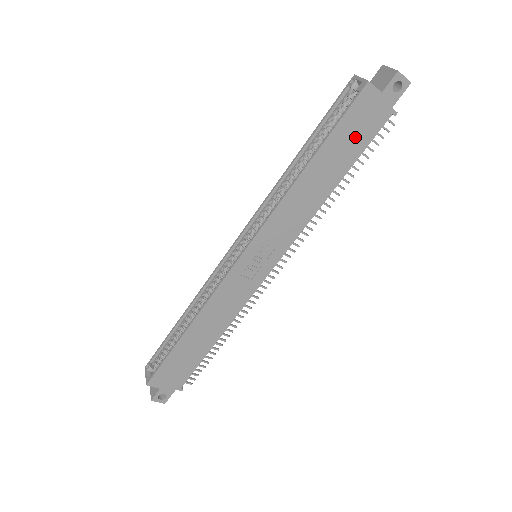
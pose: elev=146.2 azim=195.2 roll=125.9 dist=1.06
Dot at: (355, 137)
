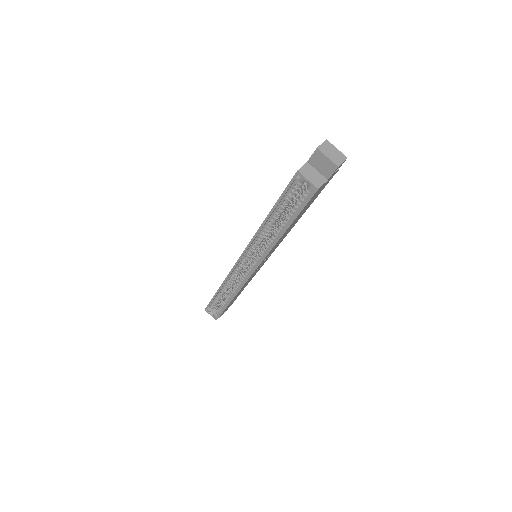
Dot at: occluded
